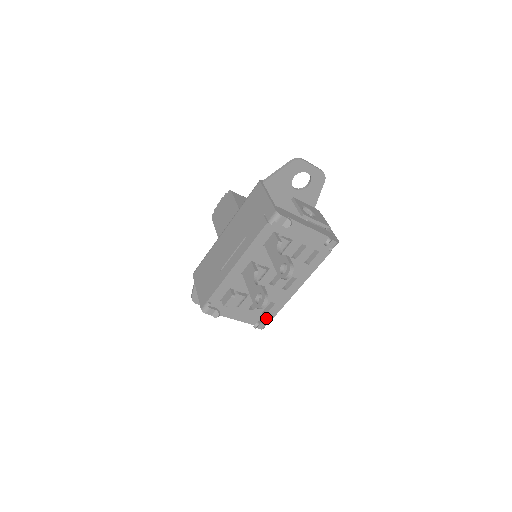
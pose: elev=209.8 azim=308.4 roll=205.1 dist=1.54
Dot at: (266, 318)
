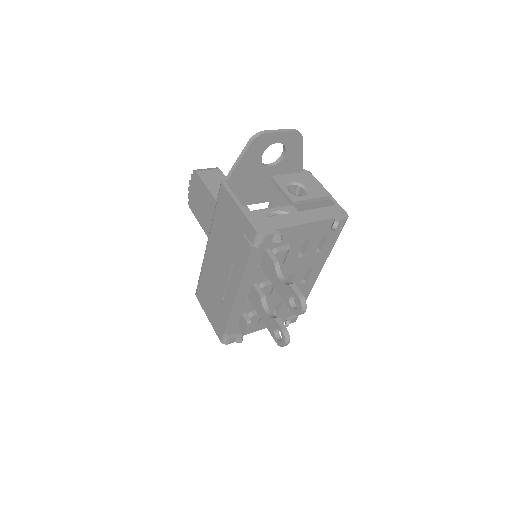
Dot at: occluded
